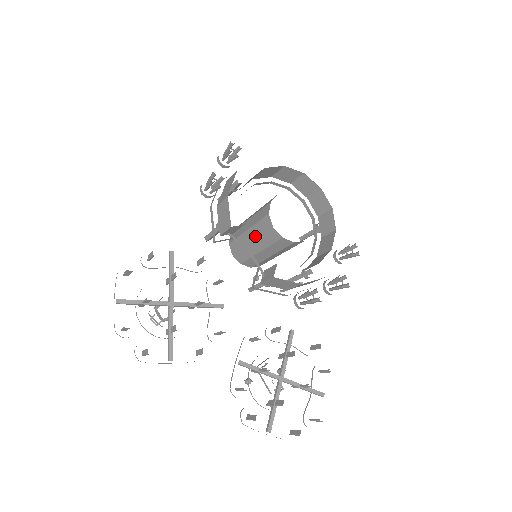
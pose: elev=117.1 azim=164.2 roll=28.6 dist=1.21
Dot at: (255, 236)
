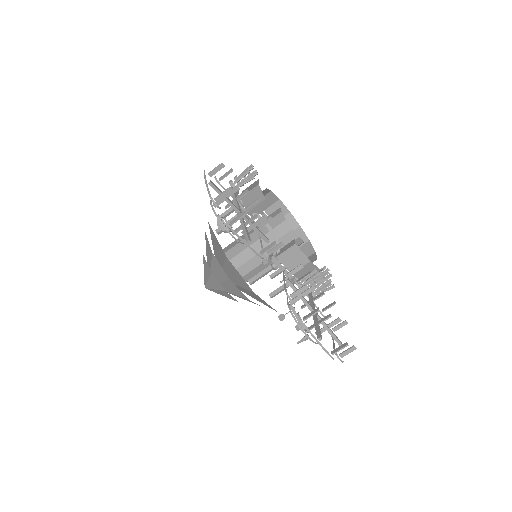
Dot at: occluded
